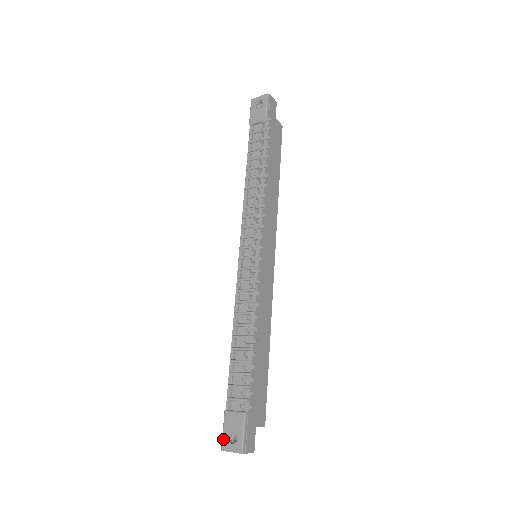
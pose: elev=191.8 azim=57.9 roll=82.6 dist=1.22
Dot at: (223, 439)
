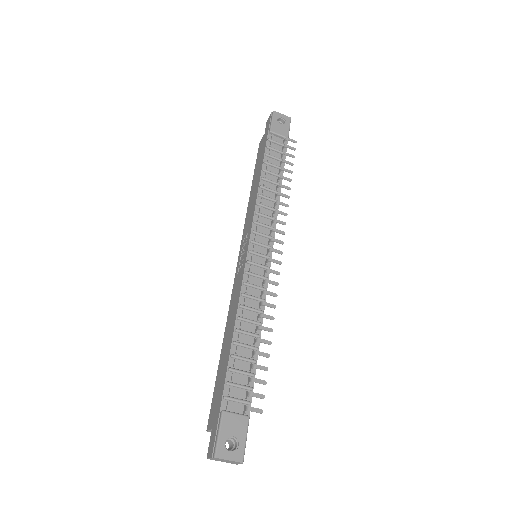
Dot at: (219, 444)
